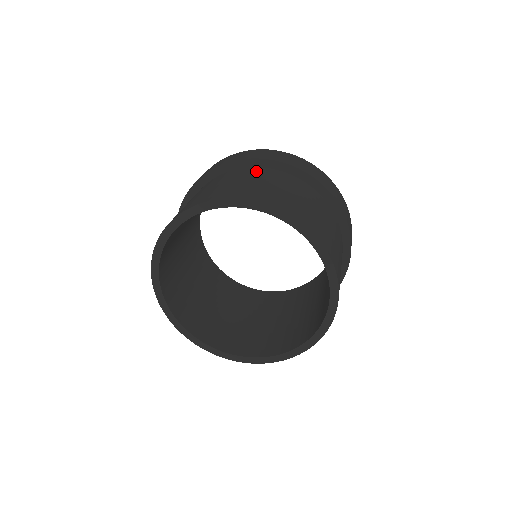
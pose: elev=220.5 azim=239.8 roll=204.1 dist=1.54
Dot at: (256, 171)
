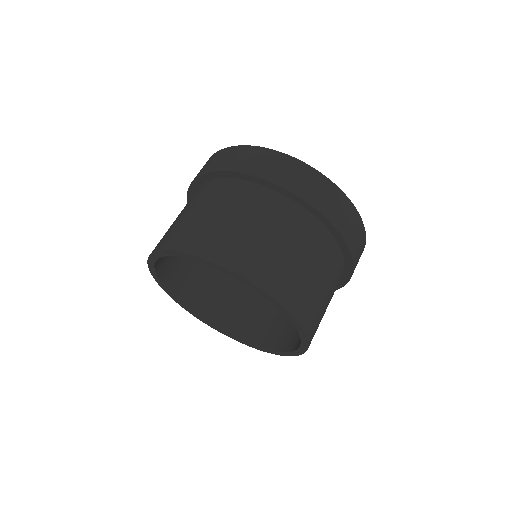
Dot at: (195, 194)
